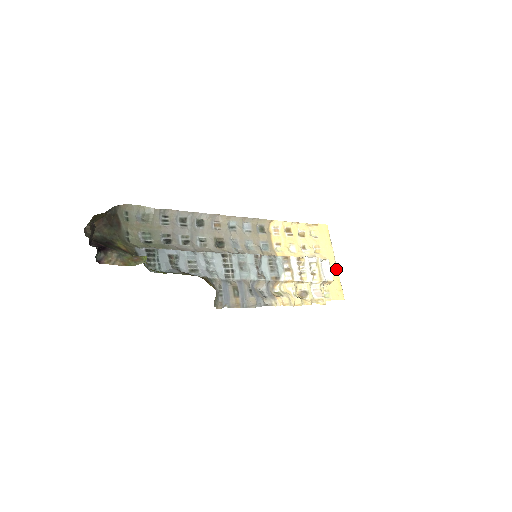
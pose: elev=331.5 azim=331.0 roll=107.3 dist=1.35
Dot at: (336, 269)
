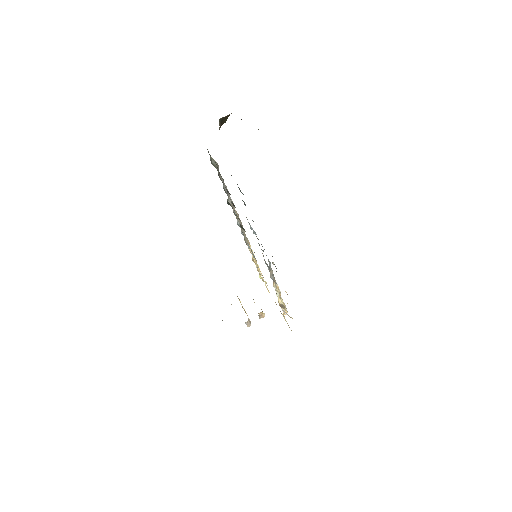
Dot at: occluded
